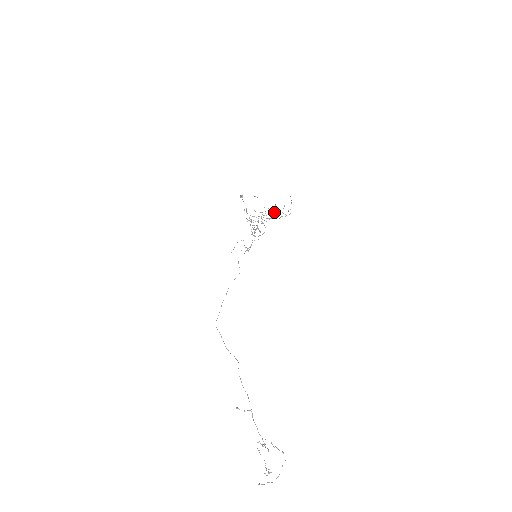
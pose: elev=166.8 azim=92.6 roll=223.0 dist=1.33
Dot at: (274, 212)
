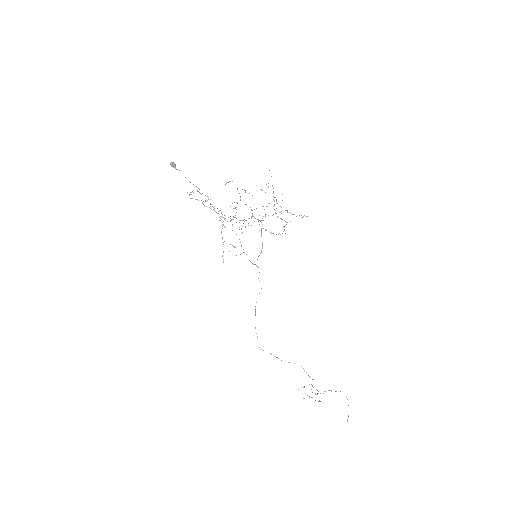
Dot at: (276, 208)
